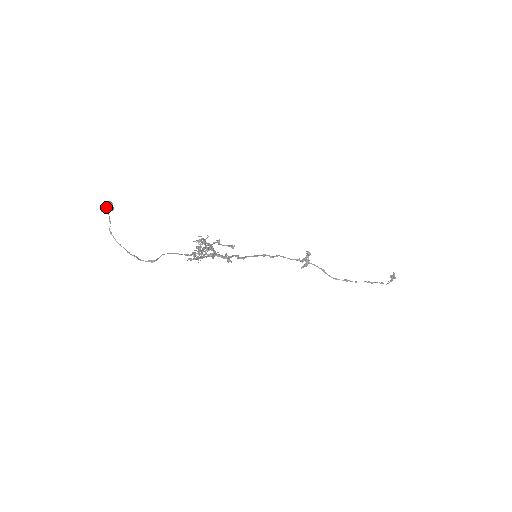
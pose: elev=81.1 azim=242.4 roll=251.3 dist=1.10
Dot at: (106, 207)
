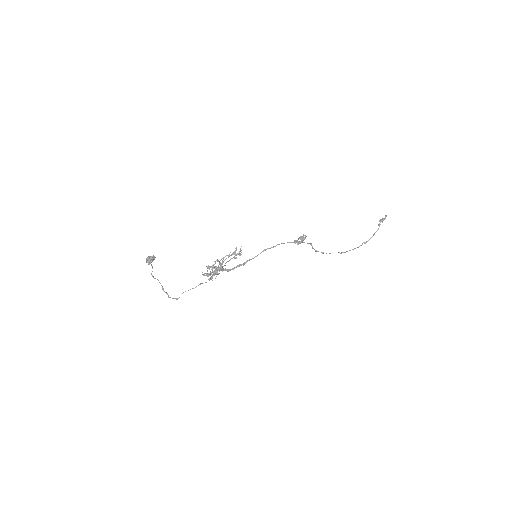
Dot at: (149, 264)
